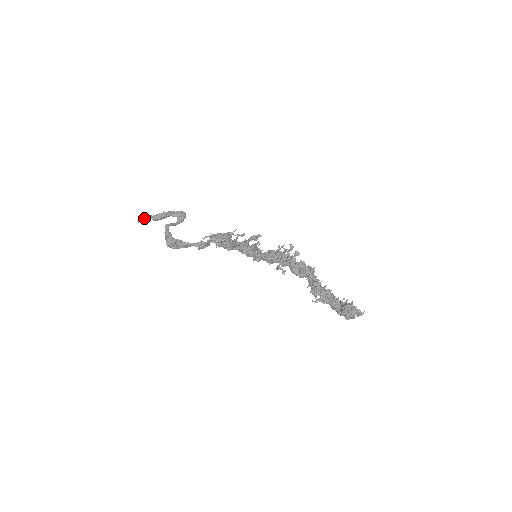
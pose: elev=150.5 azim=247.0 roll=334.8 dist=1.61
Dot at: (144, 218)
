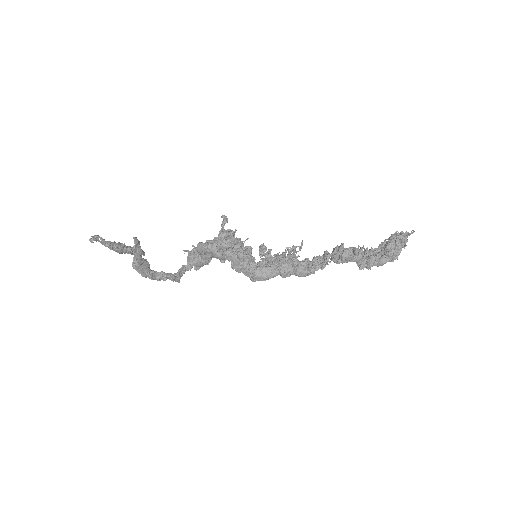
Dot at: (99, 236)
